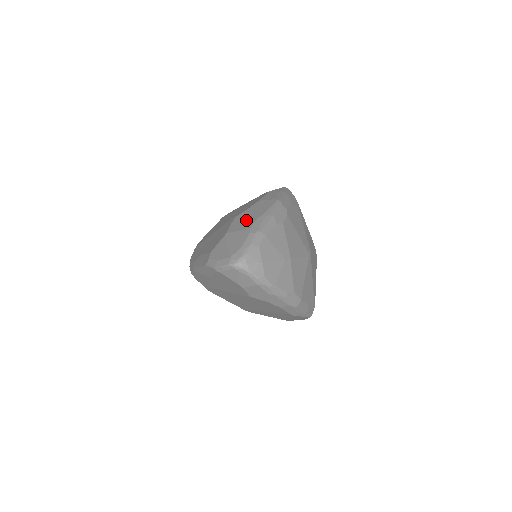
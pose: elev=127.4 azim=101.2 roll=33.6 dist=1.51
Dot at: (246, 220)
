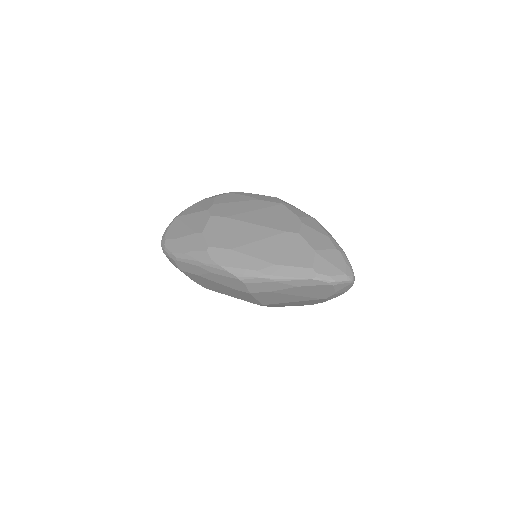
Dot at: (320, 239)
